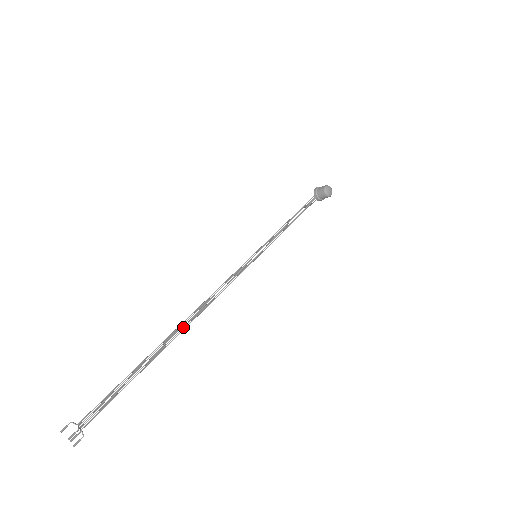
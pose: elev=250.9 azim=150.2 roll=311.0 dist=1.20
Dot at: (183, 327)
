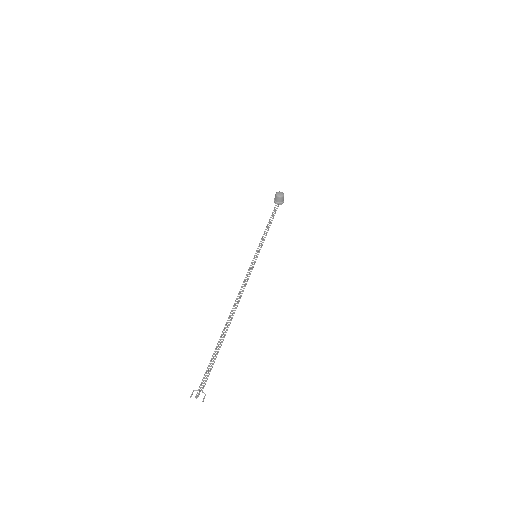
Dot at: (232, 315)
